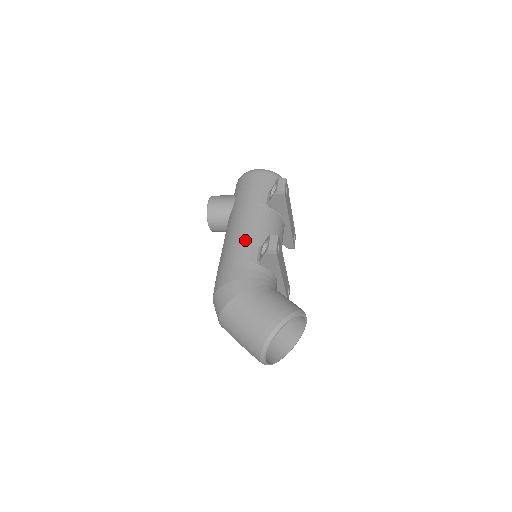
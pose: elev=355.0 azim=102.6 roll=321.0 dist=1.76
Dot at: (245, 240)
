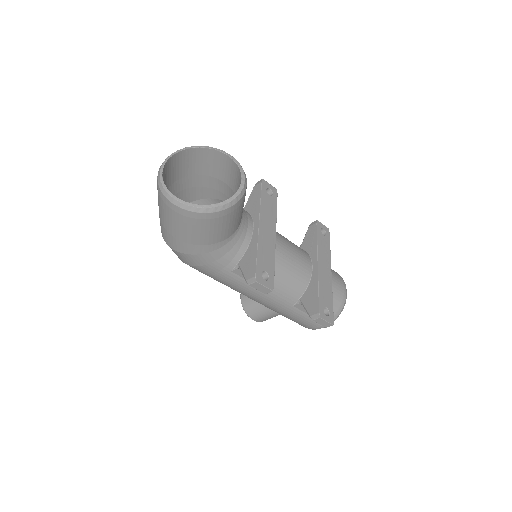
Dot at: occluded
